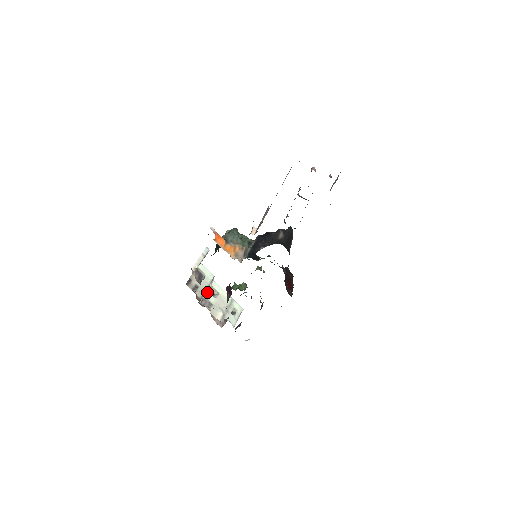
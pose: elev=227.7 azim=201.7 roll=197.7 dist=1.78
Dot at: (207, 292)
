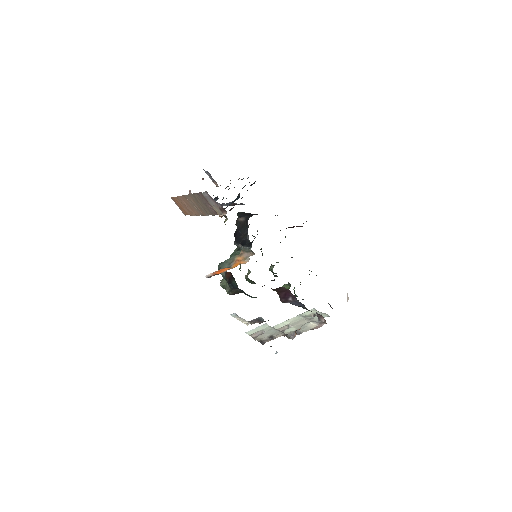
Dot at: occluded
